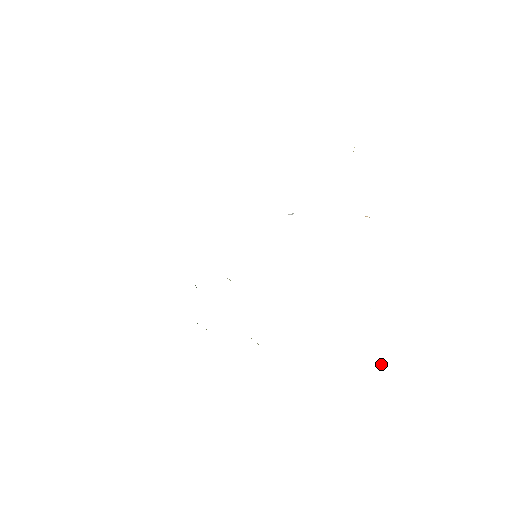
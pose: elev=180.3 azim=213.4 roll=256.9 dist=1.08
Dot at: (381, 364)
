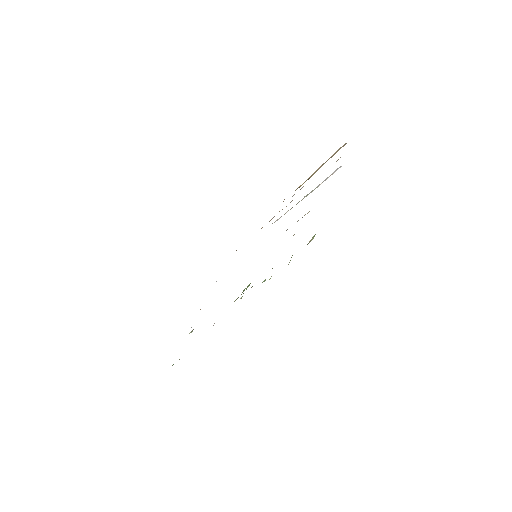
Dot at: occluded
